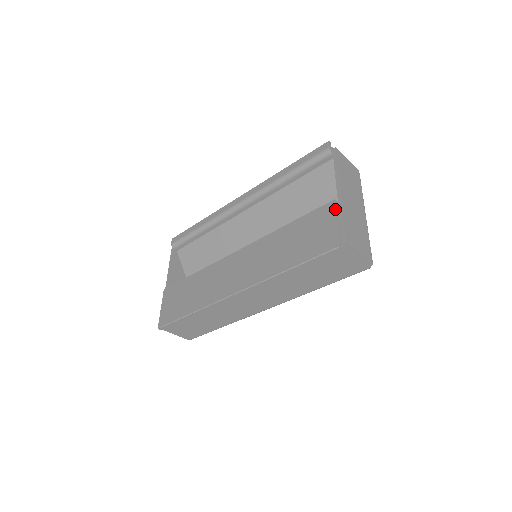
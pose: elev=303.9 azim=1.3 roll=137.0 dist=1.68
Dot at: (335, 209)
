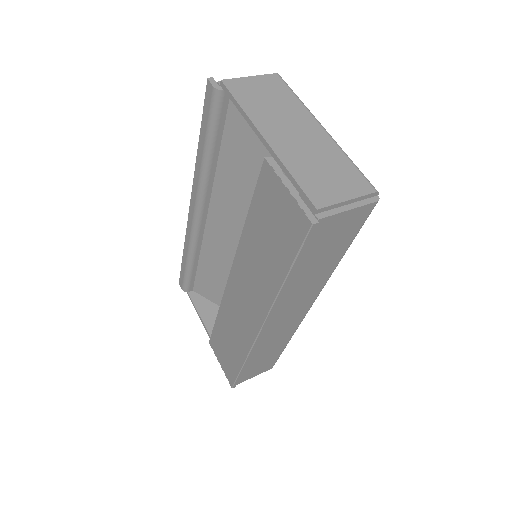
Dot at: (273, 171)
